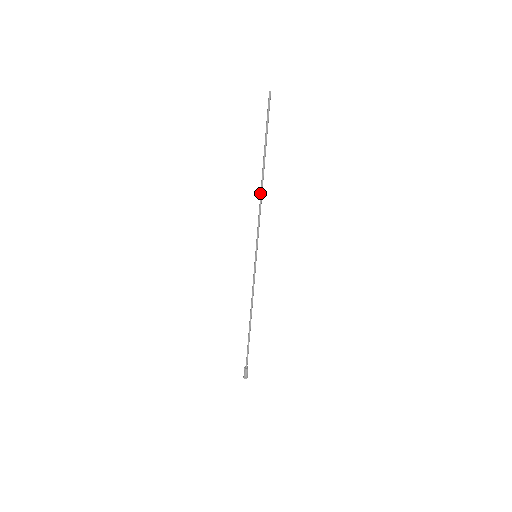
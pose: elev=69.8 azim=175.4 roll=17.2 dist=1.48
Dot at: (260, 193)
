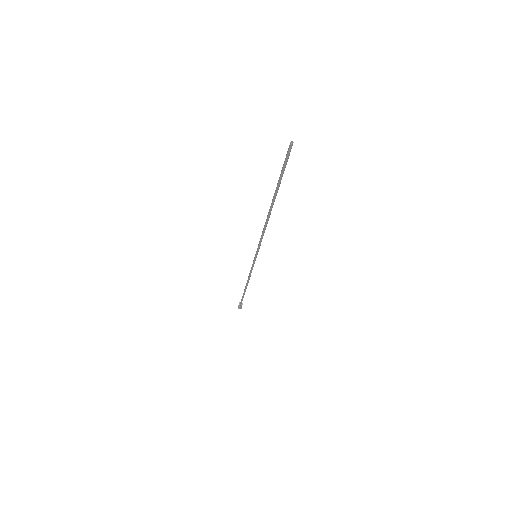
Dot at: (267, 222)
